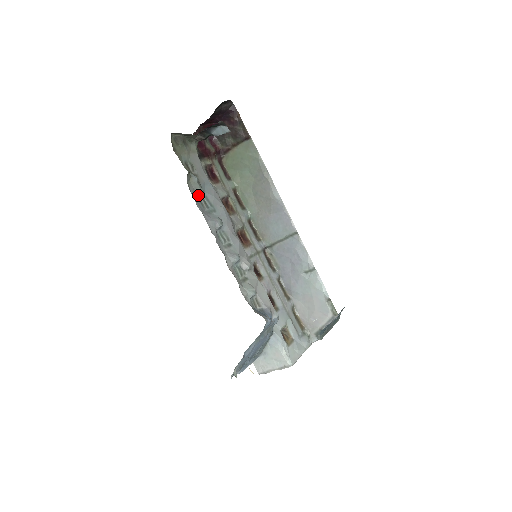
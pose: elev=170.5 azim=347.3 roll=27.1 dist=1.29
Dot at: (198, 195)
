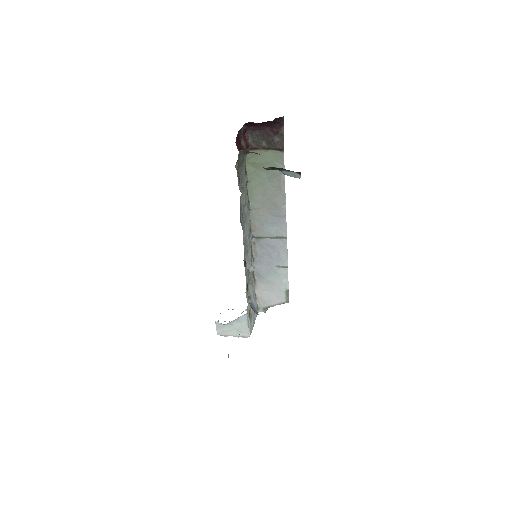
Dot at: (241, 209)
